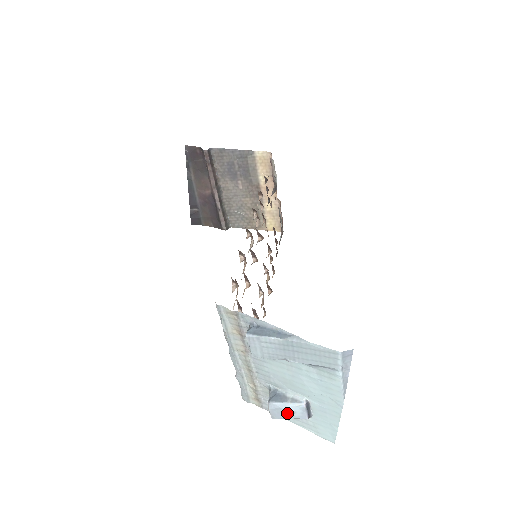
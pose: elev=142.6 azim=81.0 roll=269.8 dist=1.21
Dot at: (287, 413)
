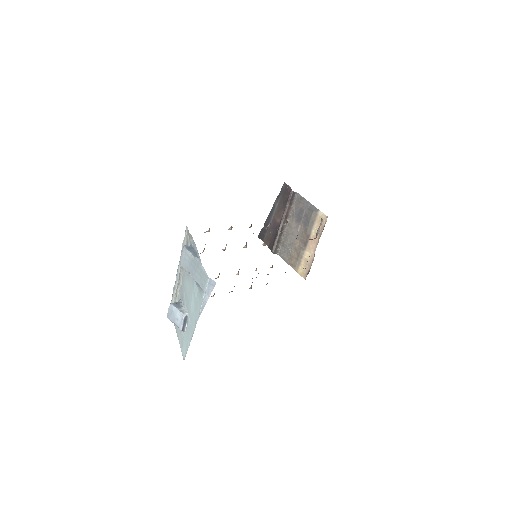
Dot at: (174, 317)
